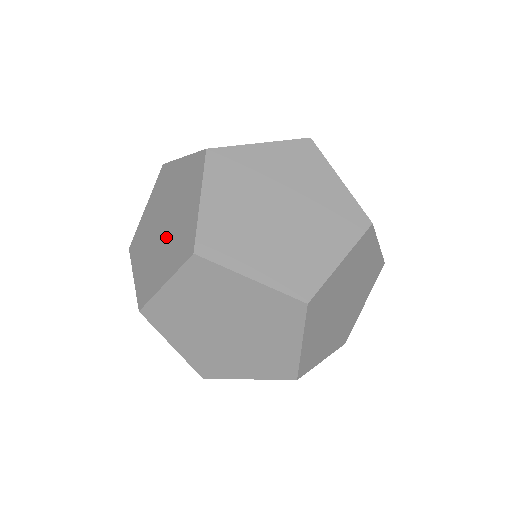
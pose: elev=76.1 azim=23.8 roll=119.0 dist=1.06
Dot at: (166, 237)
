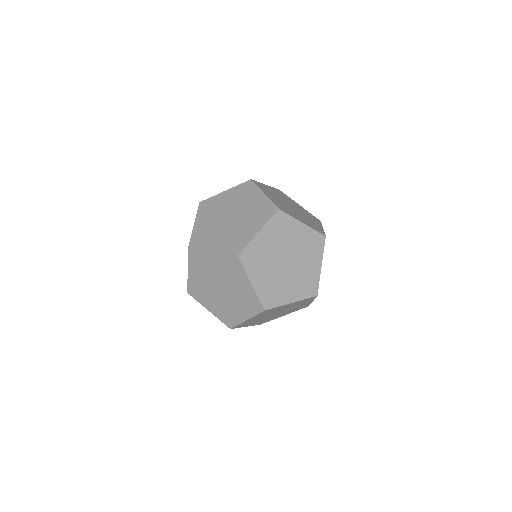
Dot at: (240, 219)
